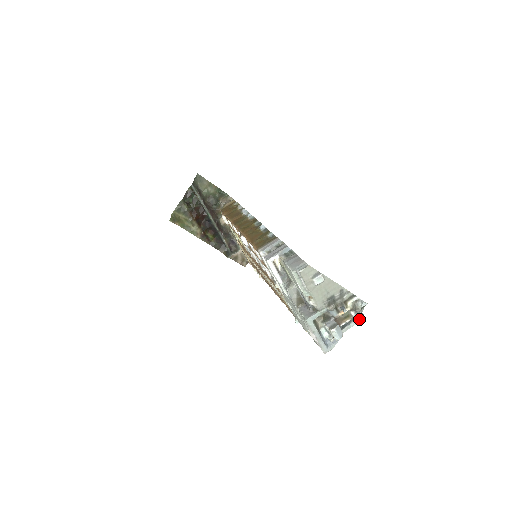
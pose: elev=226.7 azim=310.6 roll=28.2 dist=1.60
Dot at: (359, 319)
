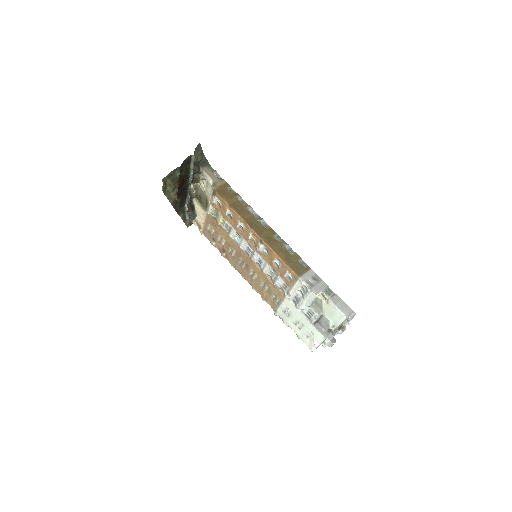
Dot at: occluded
